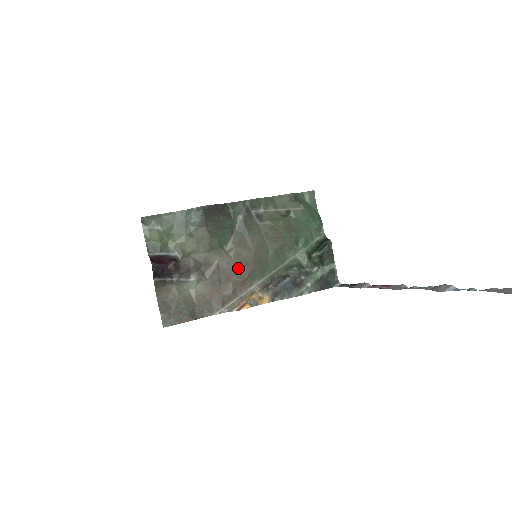
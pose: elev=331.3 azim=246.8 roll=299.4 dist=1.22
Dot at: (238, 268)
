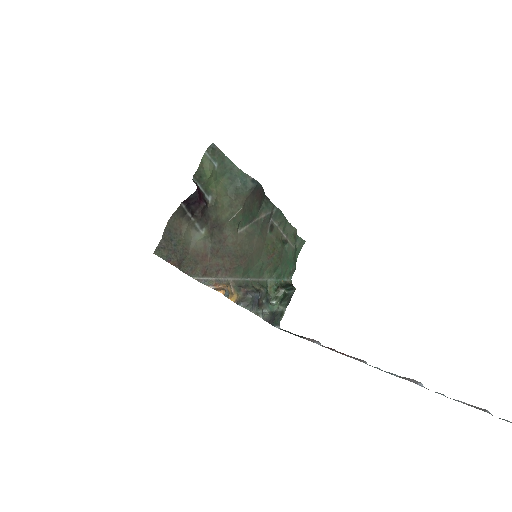
Dot at: (235, 254)
